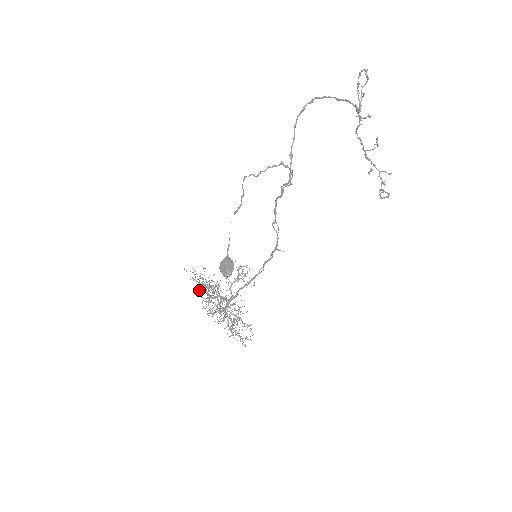
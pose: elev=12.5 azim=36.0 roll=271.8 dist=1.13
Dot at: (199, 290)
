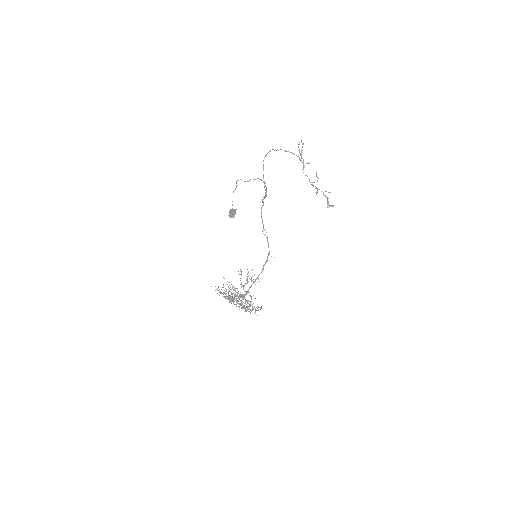
Dot at: occluded
